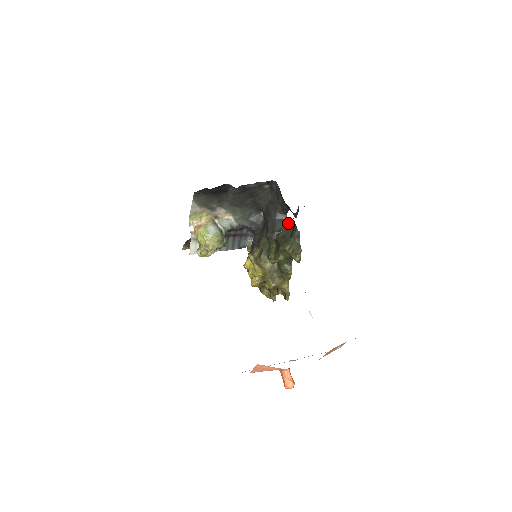
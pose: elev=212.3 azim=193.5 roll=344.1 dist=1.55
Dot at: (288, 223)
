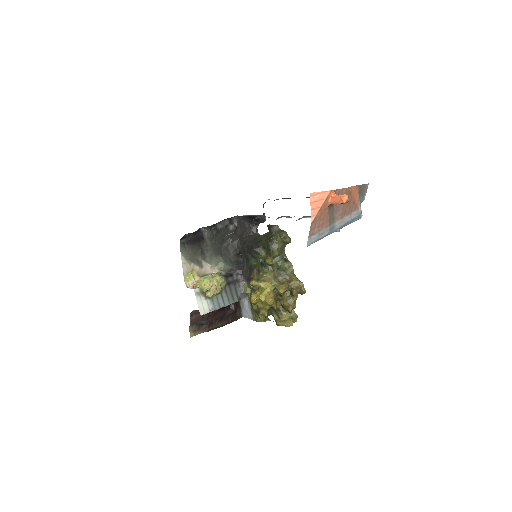
Dot at: (263, 235)
